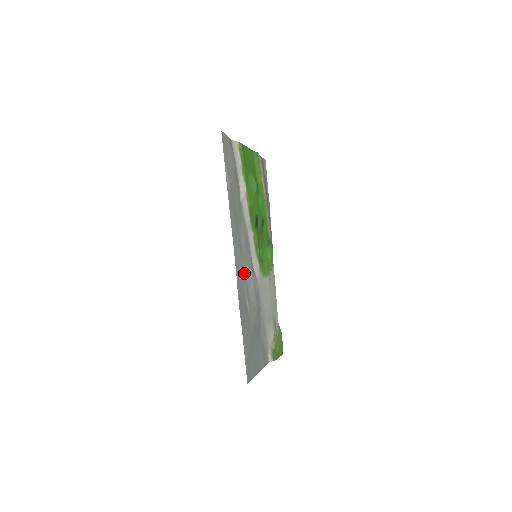
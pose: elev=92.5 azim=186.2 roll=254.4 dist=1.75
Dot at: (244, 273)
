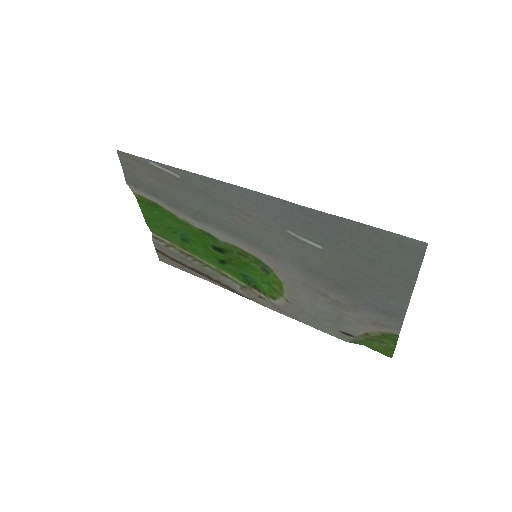
Dot at: (272, 227)
